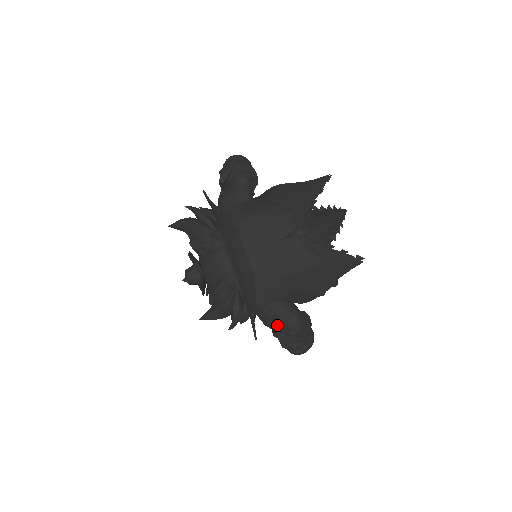
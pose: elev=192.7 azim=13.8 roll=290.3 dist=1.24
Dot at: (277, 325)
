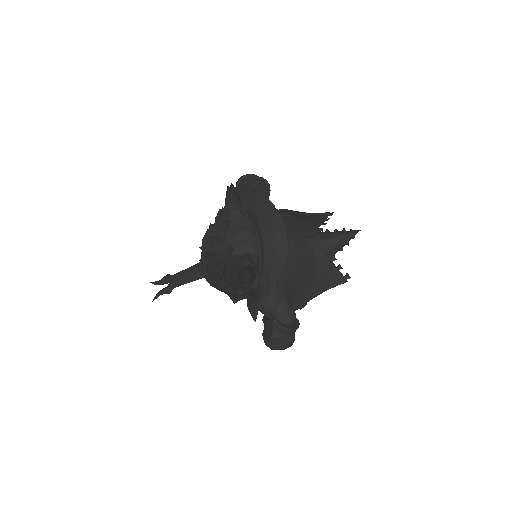
Dot at: (273, 314)
